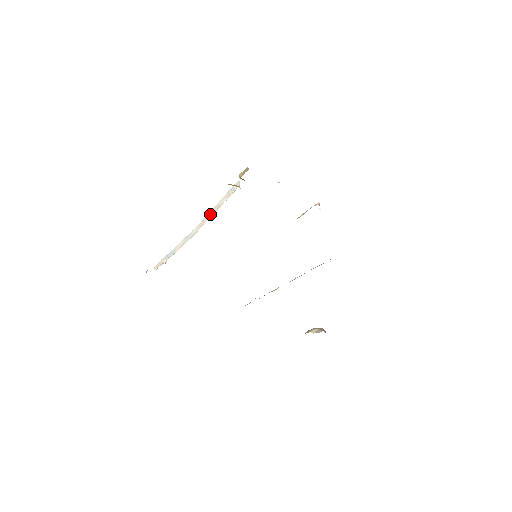
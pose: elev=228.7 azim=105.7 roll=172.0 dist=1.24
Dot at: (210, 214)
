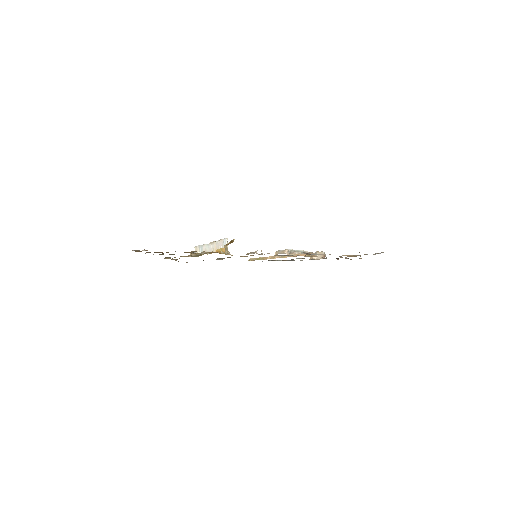
Dot at: (215, 246)
